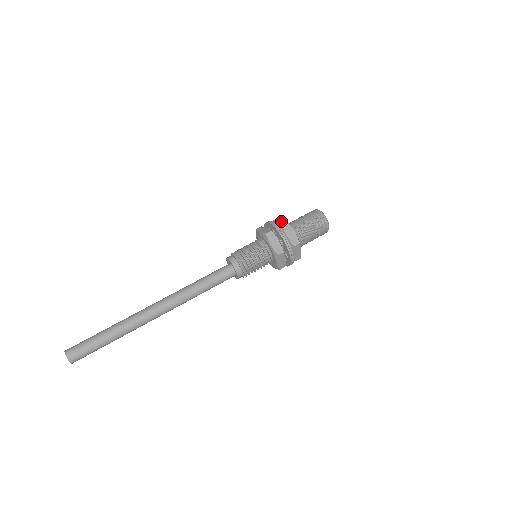
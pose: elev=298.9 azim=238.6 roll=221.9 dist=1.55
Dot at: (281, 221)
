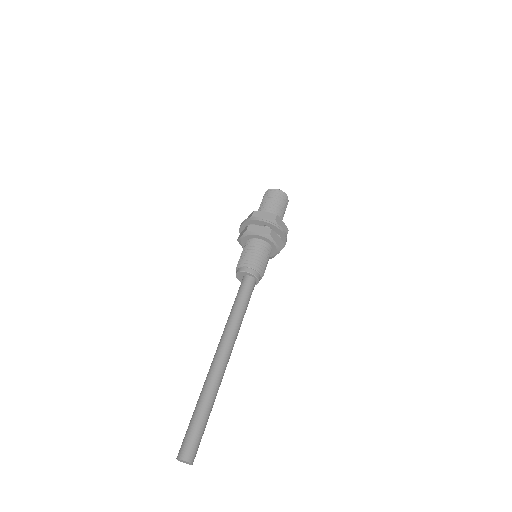
Dot at: (267, 214)
